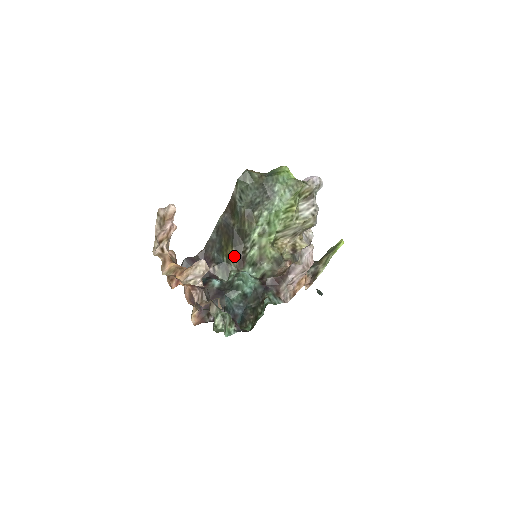
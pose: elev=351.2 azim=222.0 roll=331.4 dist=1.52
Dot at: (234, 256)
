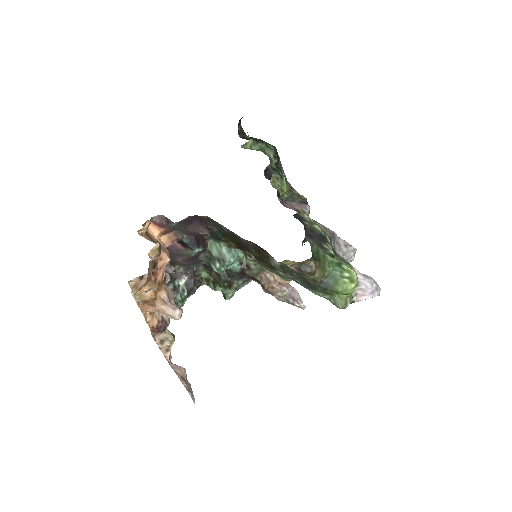
Dot at: (233, 246)
